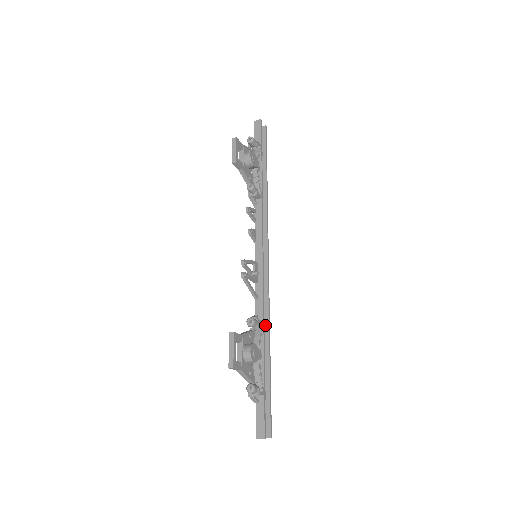
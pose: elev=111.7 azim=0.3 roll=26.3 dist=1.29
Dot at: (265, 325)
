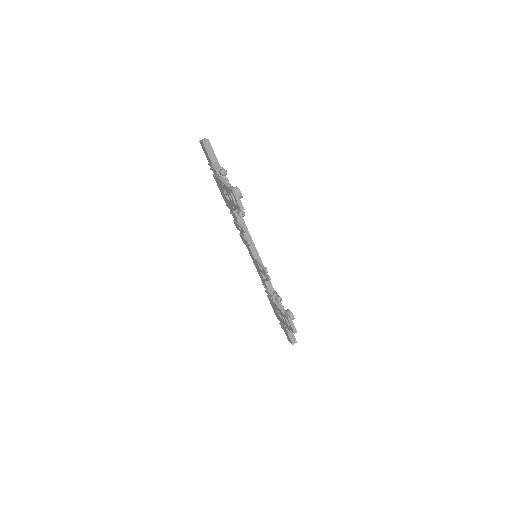
Dot at: occluded
